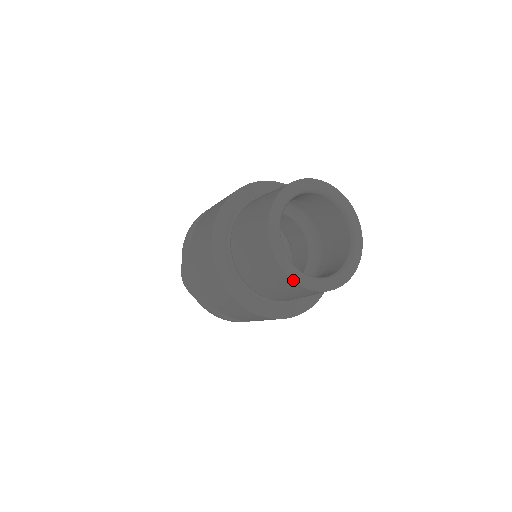
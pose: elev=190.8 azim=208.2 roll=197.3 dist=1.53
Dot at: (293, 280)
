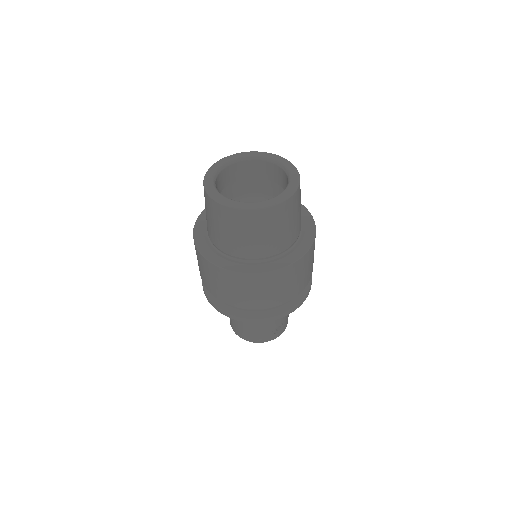
Dot at: (206, 192)
